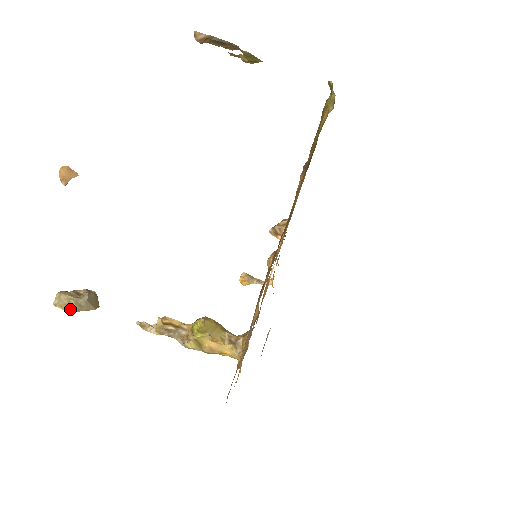
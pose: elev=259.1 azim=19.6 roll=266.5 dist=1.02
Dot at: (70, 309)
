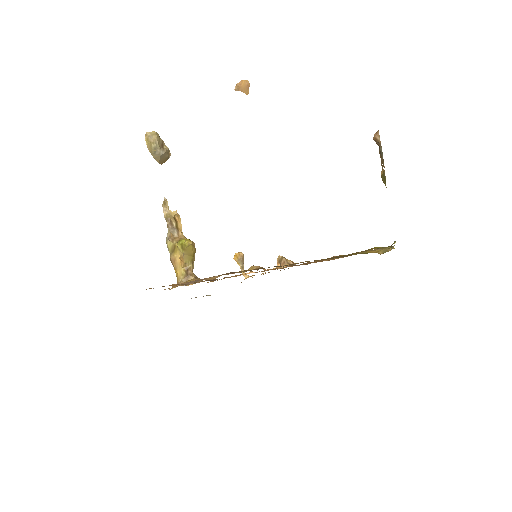
Dot at: (149, 146)
